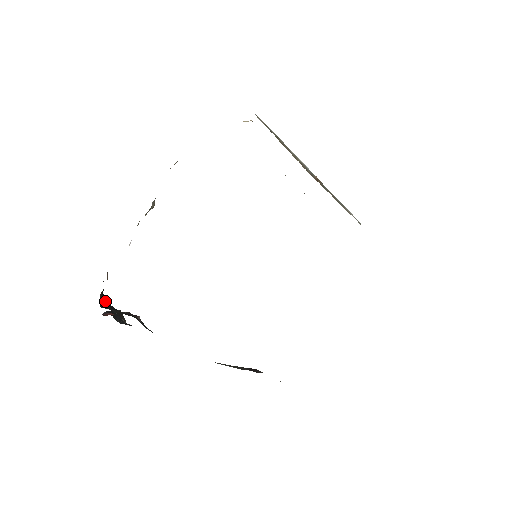
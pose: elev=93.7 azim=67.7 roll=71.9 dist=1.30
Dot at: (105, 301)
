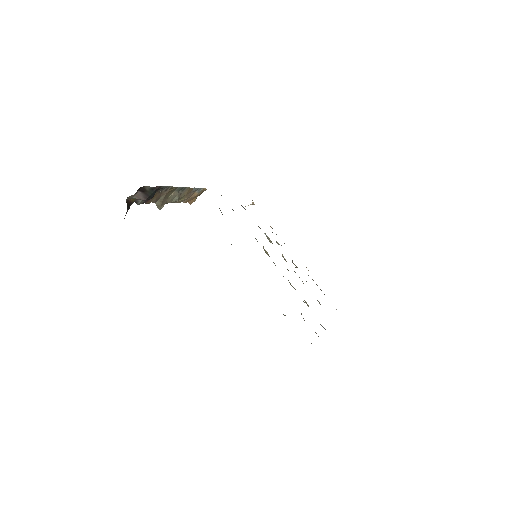
Dot at: occluded
